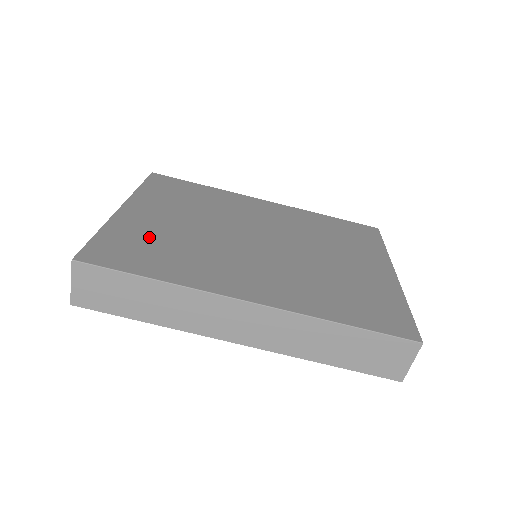
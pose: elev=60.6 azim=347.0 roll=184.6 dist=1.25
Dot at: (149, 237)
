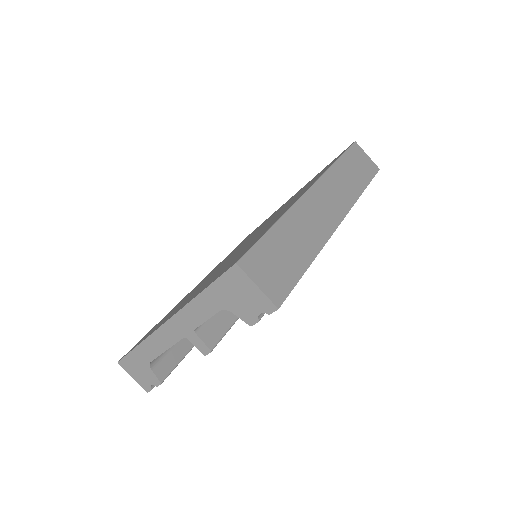
Dot at: occluded
